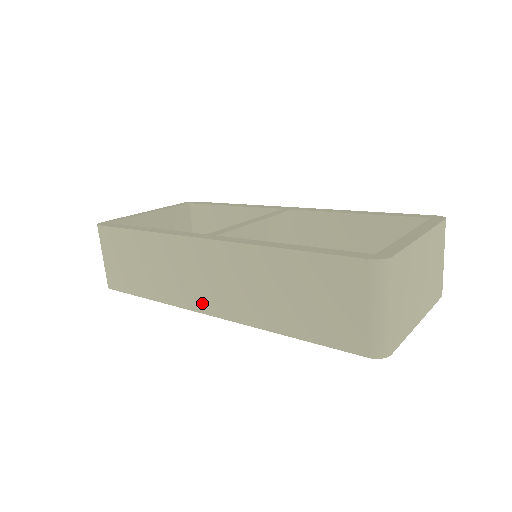
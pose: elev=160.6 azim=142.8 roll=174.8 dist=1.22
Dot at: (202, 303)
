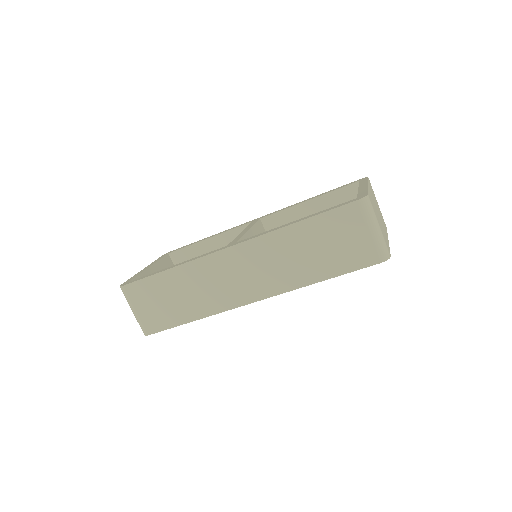
Dot at: (243, 297)
